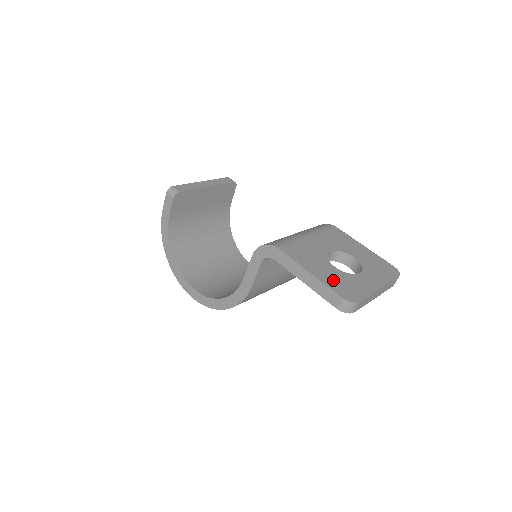
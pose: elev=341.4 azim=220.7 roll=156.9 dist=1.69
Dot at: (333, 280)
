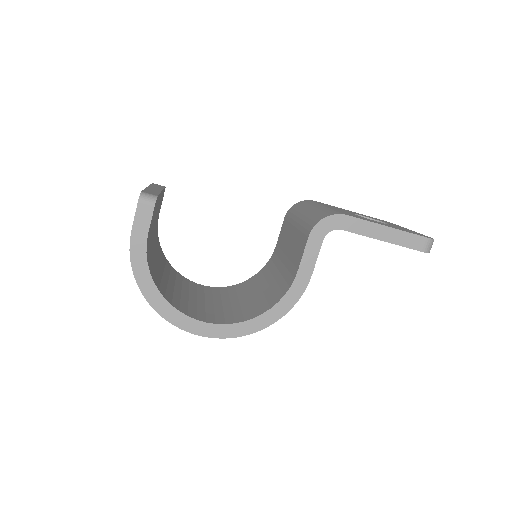
Dot at: (401, 229)
